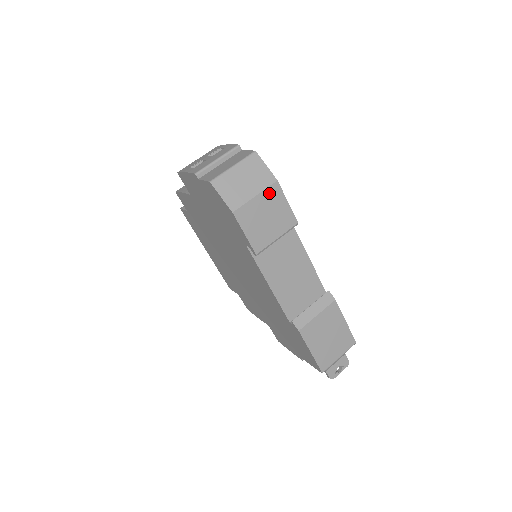
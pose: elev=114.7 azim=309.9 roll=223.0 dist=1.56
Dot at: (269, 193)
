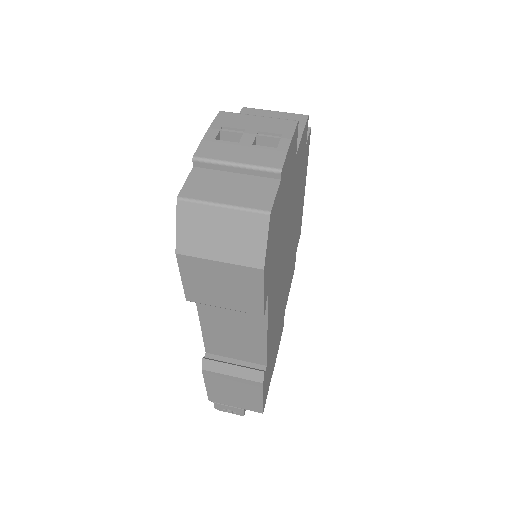
Dot at: (242, 271)
